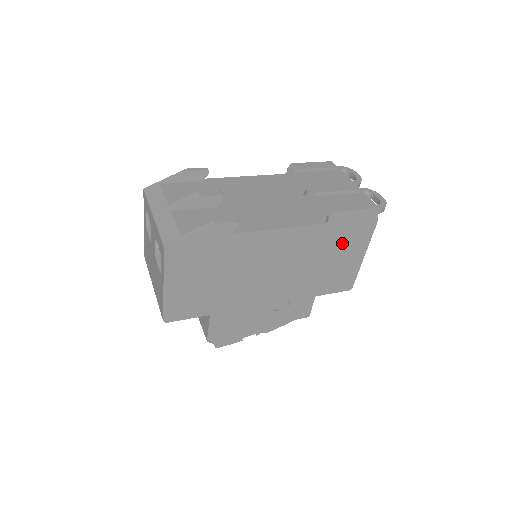
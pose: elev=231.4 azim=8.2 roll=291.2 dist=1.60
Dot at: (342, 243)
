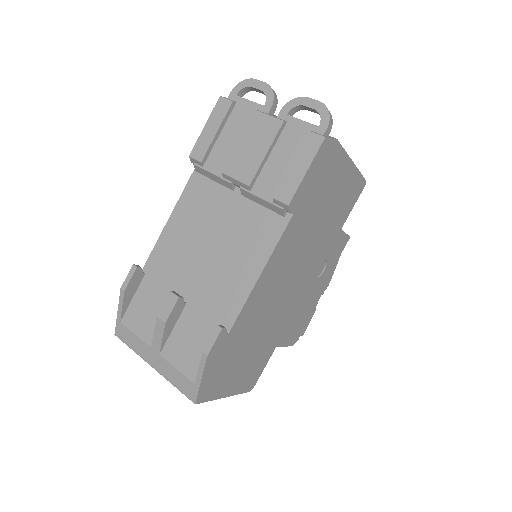
Dot at: (322, 193)
